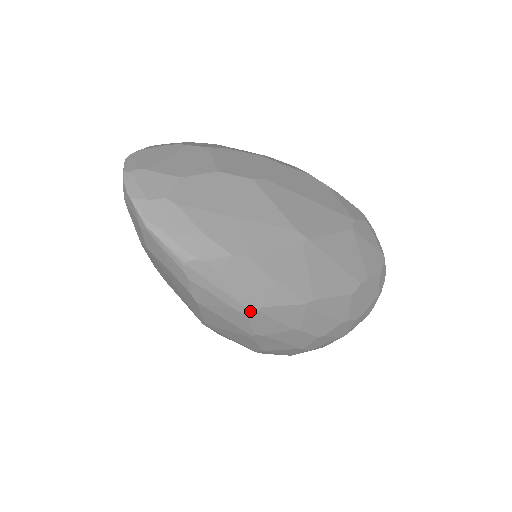
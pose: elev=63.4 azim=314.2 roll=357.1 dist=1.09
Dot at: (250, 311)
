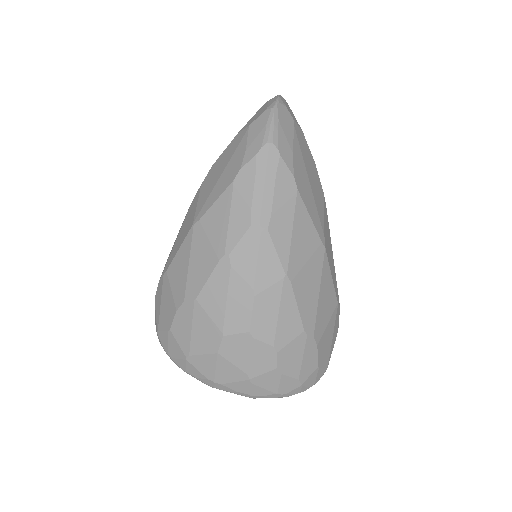
Dot at: (258, 222)
